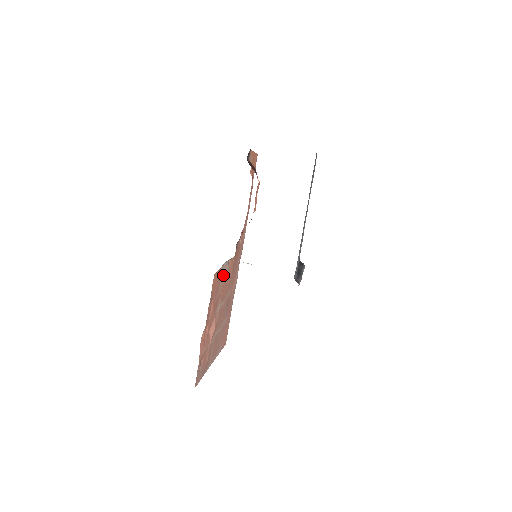
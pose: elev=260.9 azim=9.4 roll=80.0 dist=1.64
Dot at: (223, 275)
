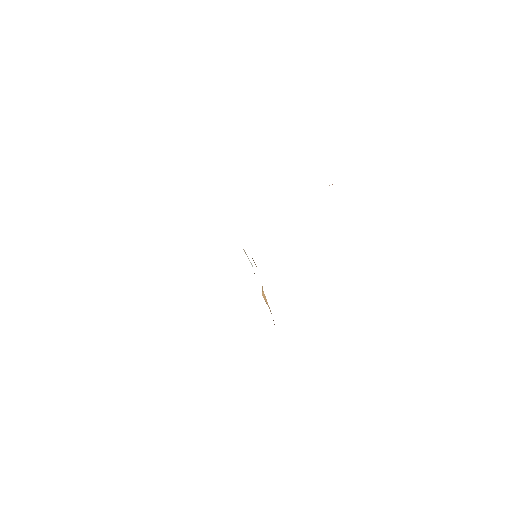
Dot at: occluded
